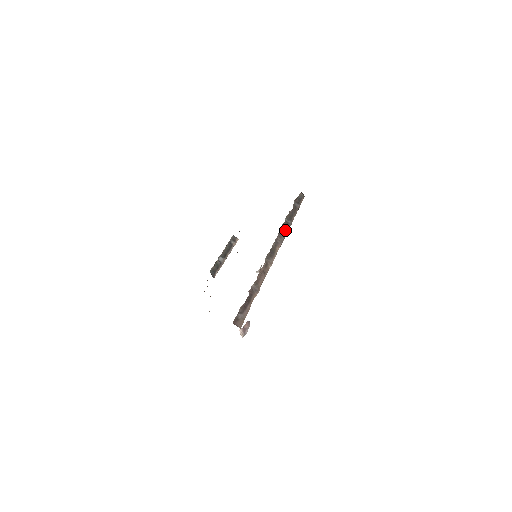
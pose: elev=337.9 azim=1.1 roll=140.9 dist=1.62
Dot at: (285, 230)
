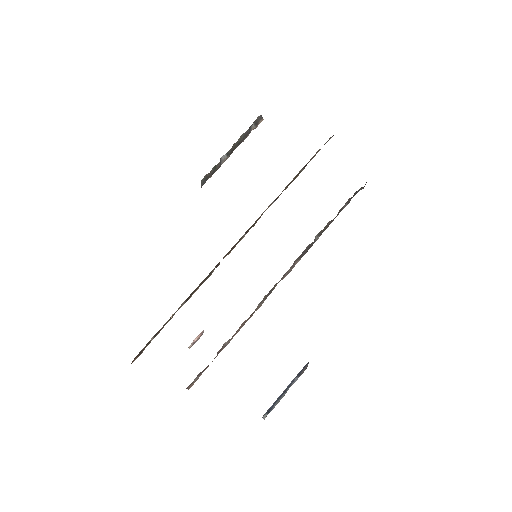
Dot at: (304, 254)
